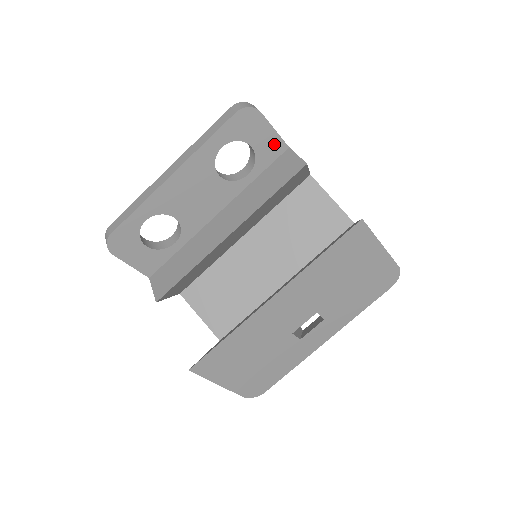
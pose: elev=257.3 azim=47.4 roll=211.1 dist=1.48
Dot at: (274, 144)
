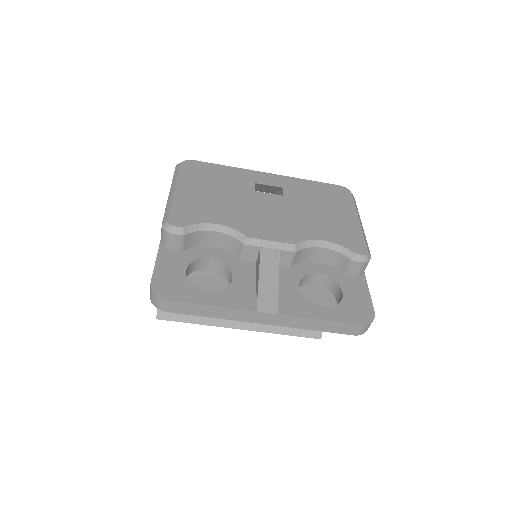
Dot at: occluded
